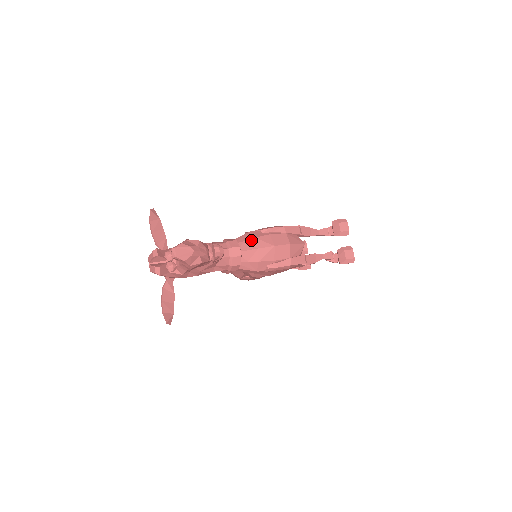
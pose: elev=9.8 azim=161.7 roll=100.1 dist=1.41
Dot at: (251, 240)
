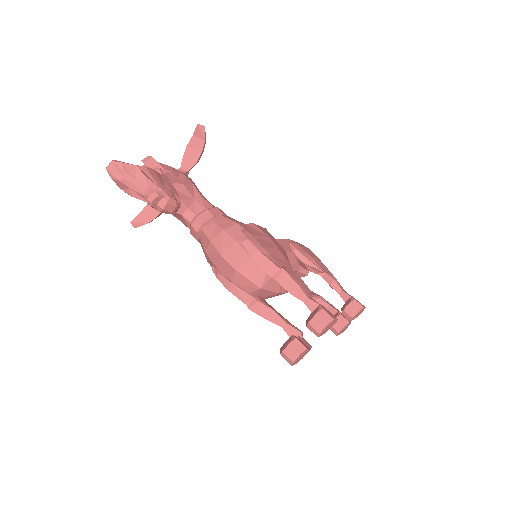
Dot at: (219, 229)
